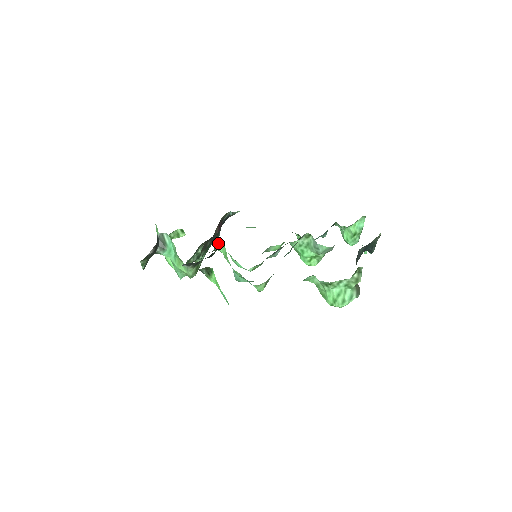
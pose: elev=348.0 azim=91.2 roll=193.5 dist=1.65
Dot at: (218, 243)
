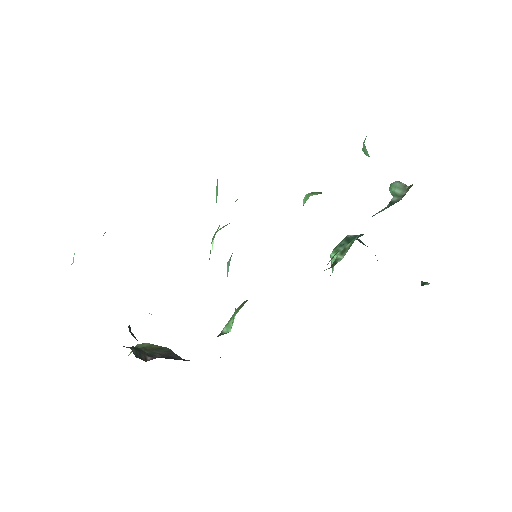
Dot at: occluded
